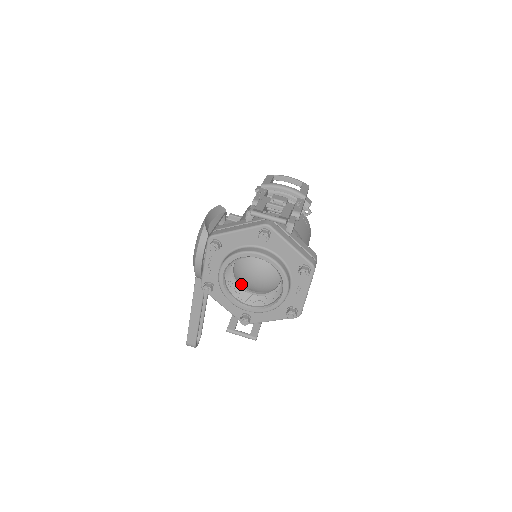
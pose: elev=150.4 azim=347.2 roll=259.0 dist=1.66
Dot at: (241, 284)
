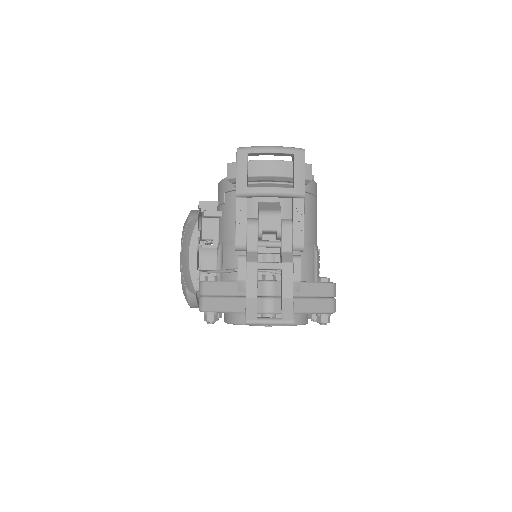
Dot at: occluded
